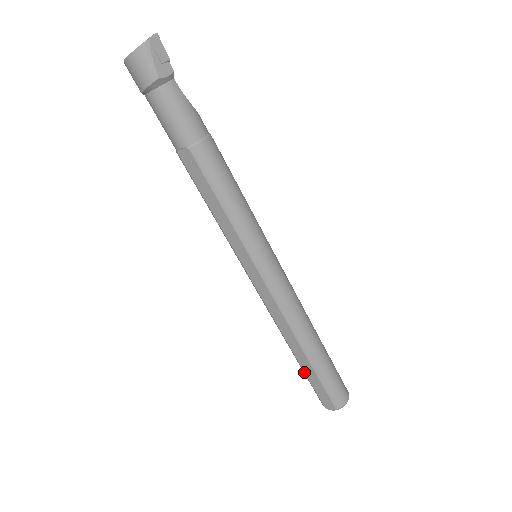
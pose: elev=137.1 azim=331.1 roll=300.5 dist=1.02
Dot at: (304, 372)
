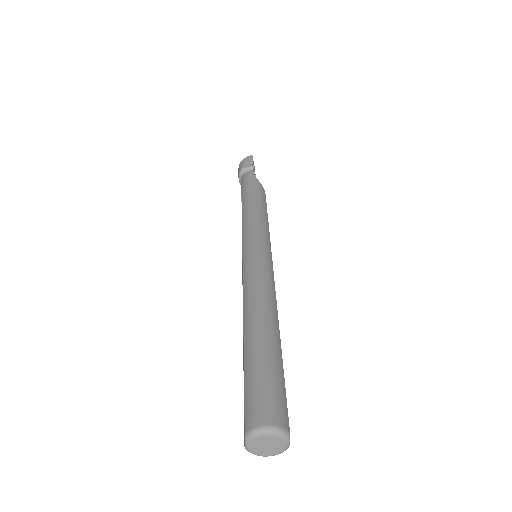
Dot at: occluded
